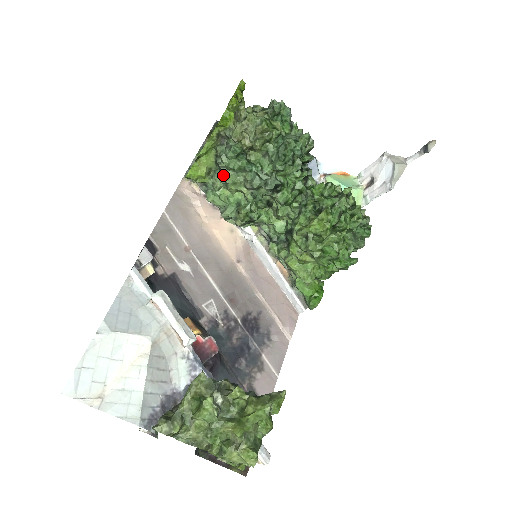
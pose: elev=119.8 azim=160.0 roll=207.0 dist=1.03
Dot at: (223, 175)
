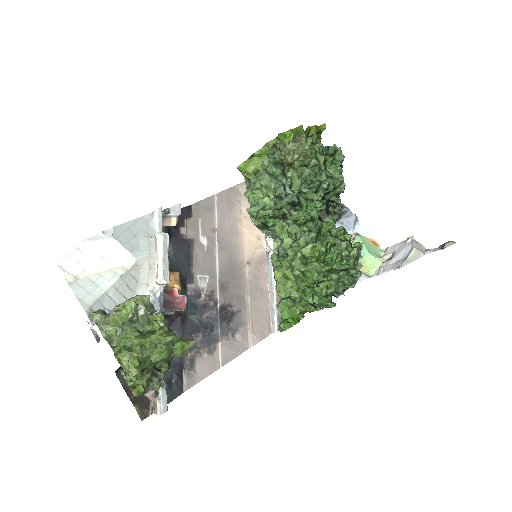
Dot at: (260, 175)
